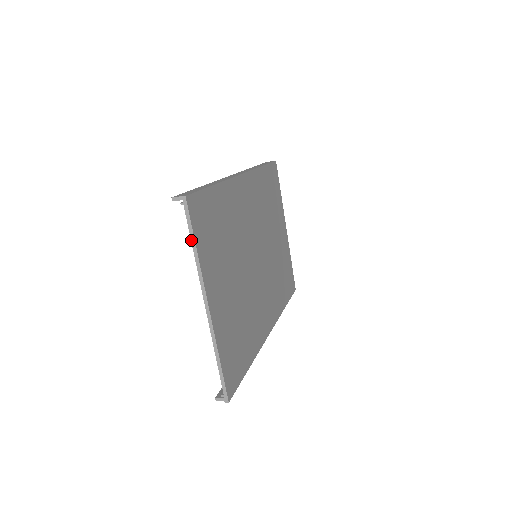
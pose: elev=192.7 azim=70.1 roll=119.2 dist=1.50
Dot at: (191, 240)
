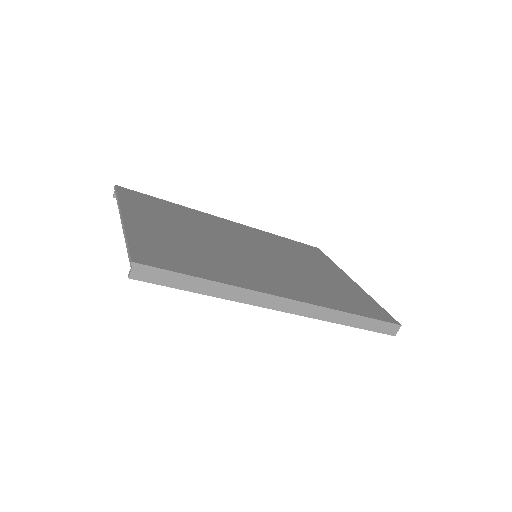
Dot at: (116, 198)
